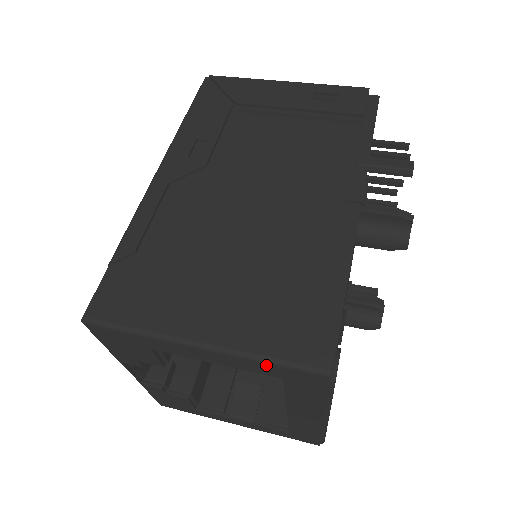
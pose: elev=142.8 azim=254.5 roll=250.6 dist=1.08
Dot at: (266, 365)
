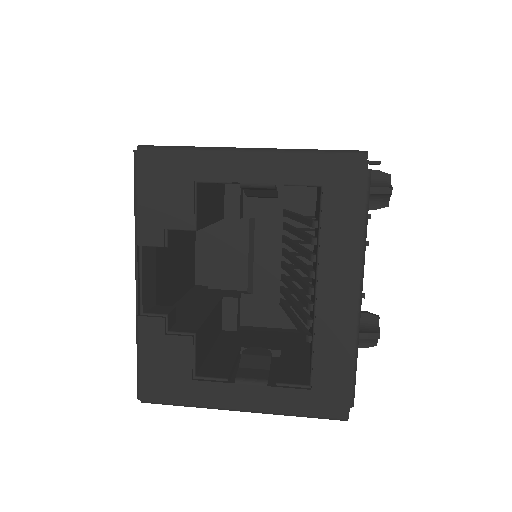
Dot at: (310, 158)
